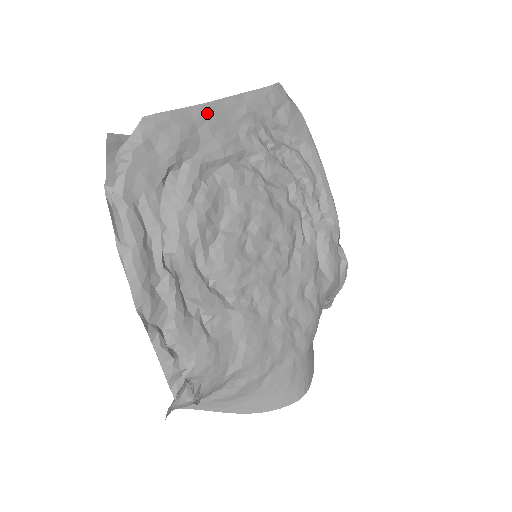
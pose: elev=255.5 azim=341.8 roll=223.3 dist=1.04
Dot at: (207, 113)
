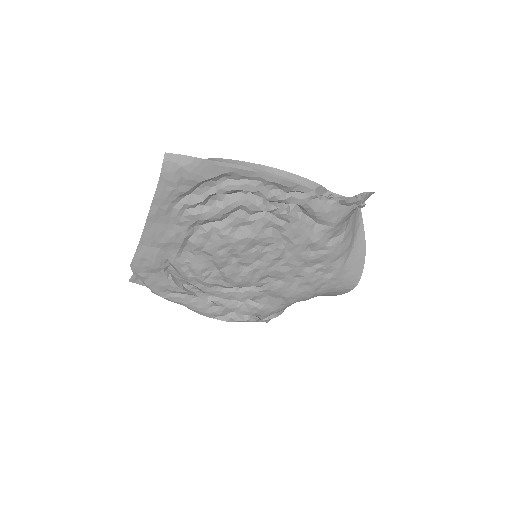
Dot at: (149, 236)
